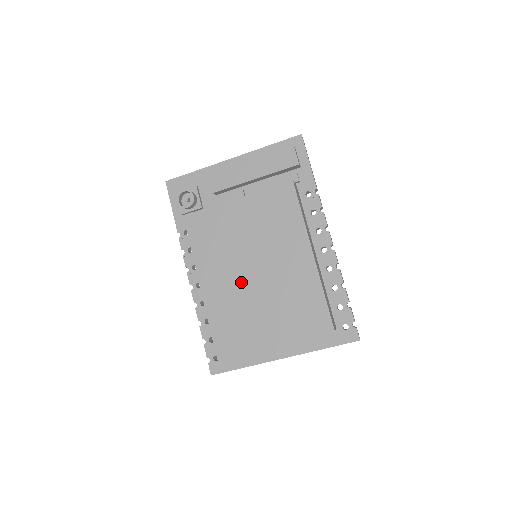
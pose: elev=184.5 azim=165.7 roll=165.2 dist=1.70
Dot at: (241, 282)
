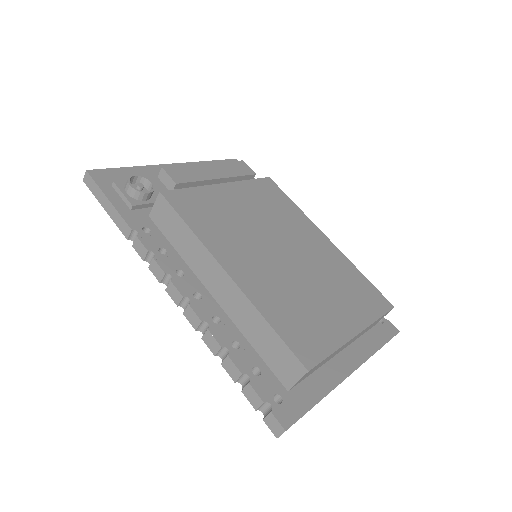
Dot at: (277, 265)
